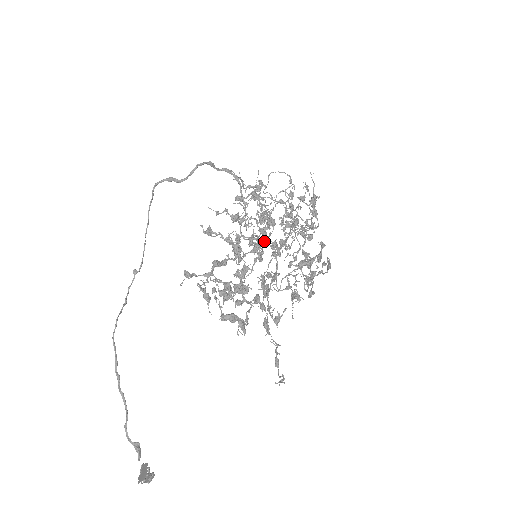
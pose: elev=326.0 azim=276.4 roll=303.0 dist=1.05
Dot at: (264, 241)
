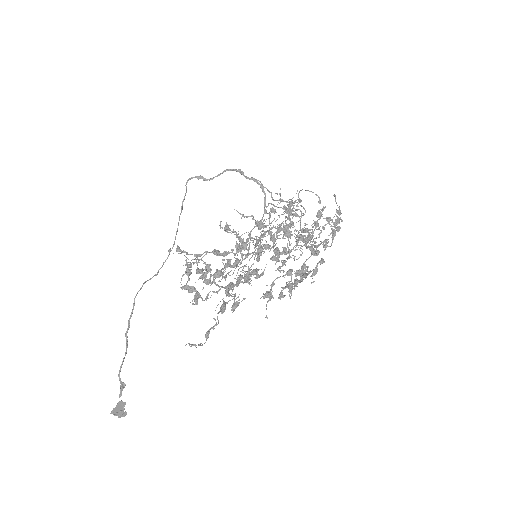
Dot at: (270, 246)
